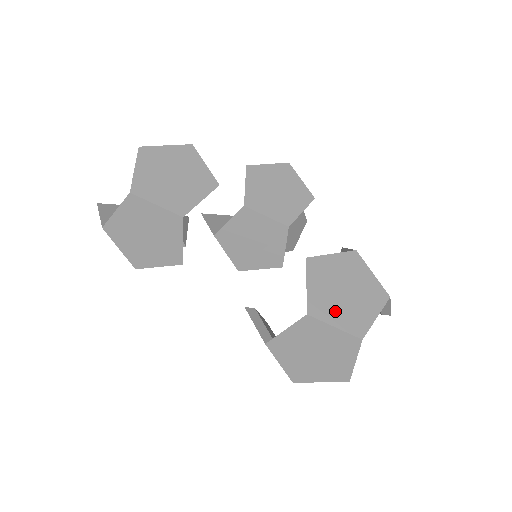
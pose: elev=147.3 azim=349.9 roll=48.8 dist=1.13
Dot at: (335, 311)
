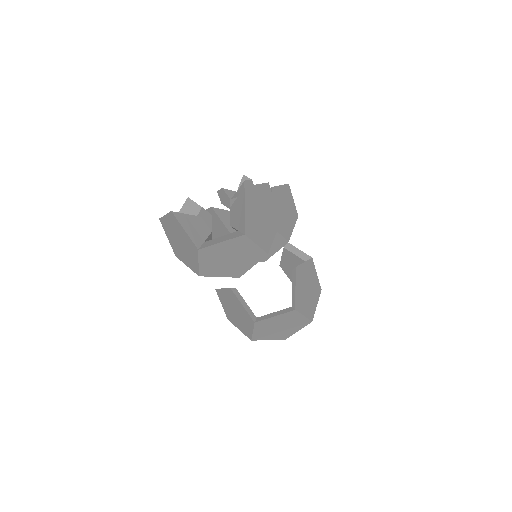
Dot at: (305, 305)
